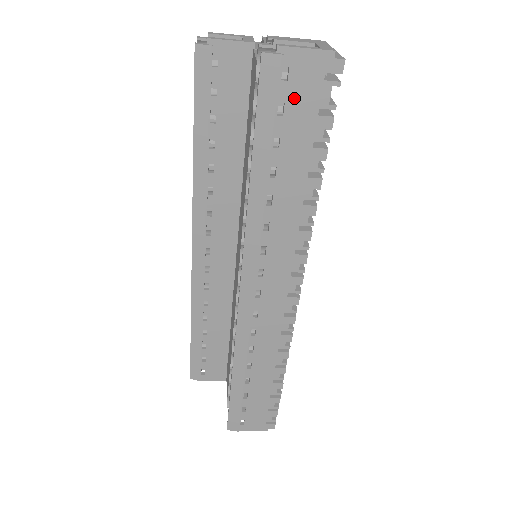
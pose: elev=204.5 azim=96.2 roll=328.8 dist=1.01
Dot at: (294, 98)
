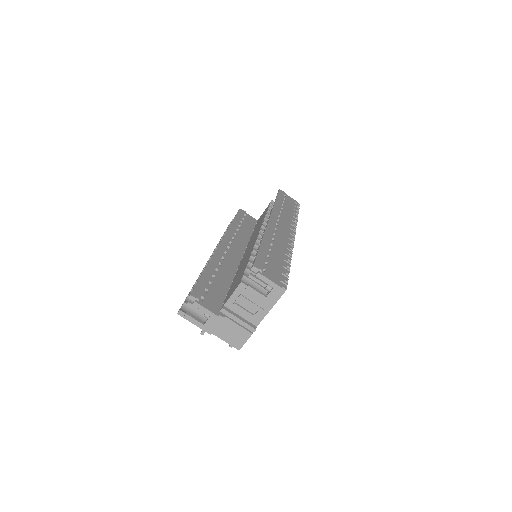
Dot at: (288, 200)
